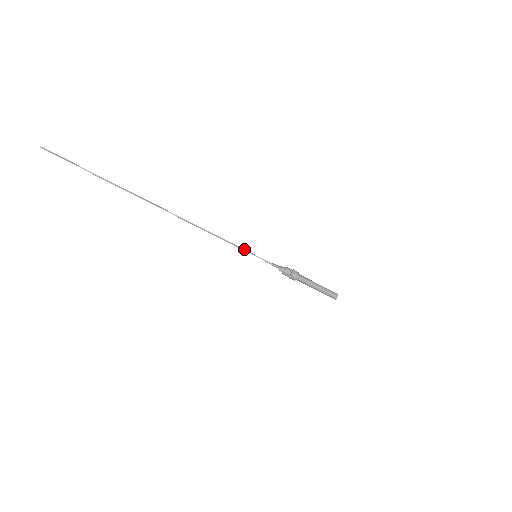
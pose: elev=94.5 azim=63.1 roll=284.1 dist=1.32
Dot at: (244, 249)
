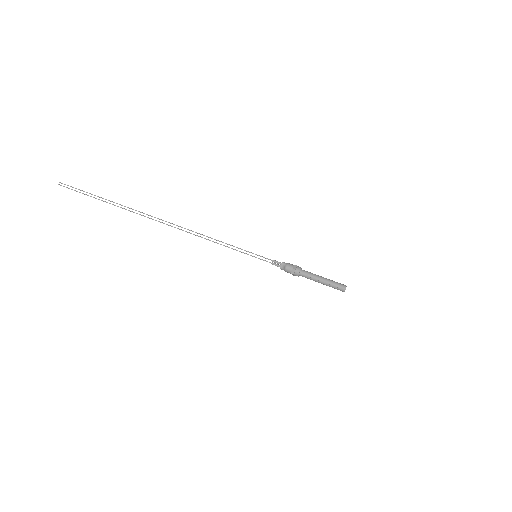
Dot at: (243, 252)
